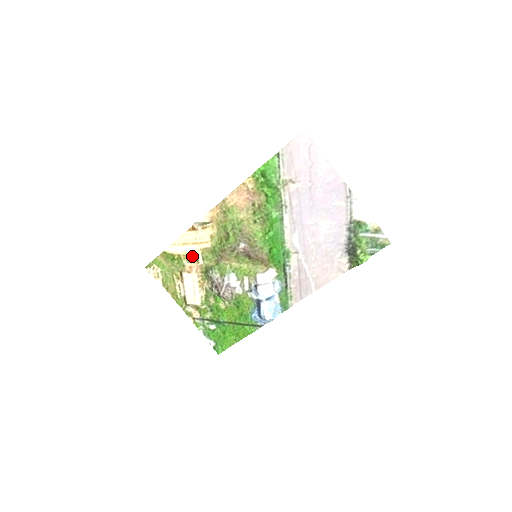
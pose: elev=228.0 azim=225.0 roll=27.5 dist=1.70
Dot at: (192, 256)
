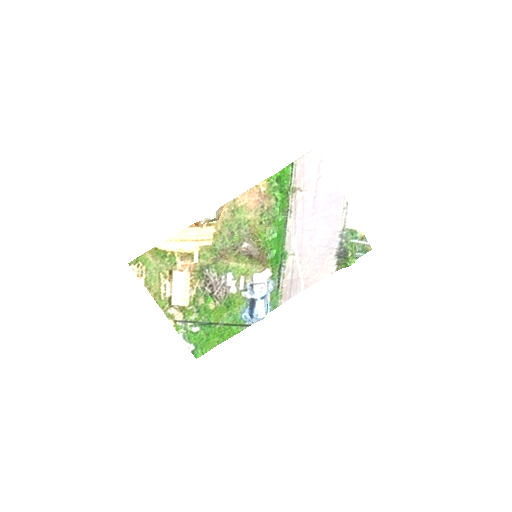
Dot at: (187, 254)
